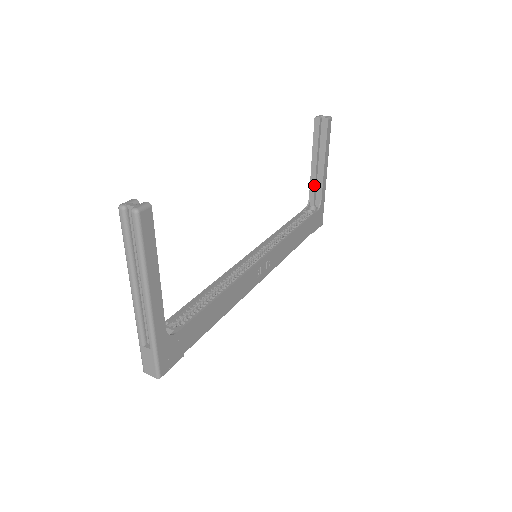
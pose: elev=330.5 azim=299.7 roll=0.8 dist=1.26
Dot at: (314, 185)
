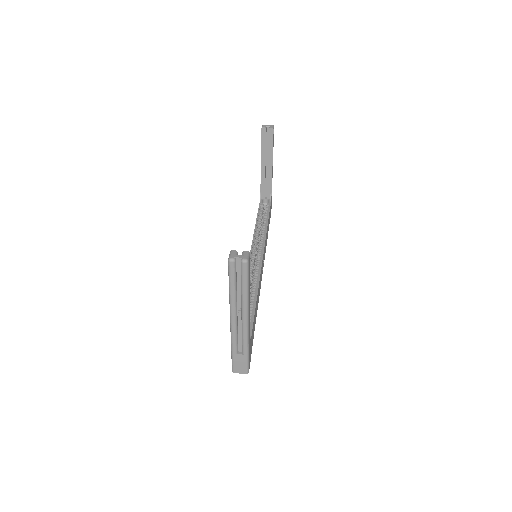
Dot at: (264, 182)
